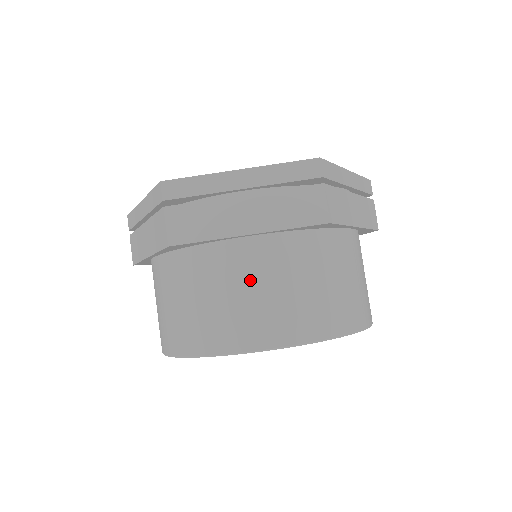
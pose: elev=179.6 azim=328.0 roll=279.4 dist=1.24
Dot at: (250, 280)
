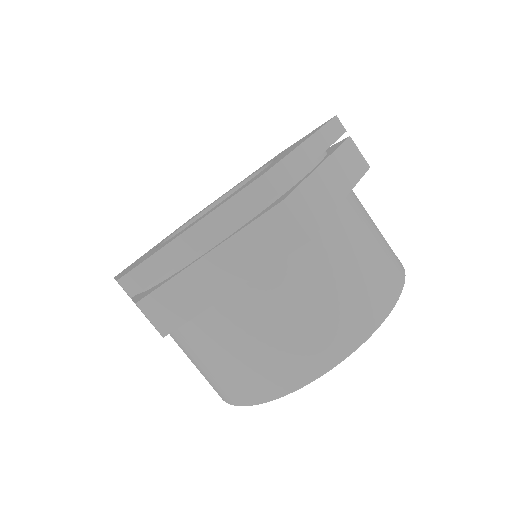
Dot at: (362, 241)
